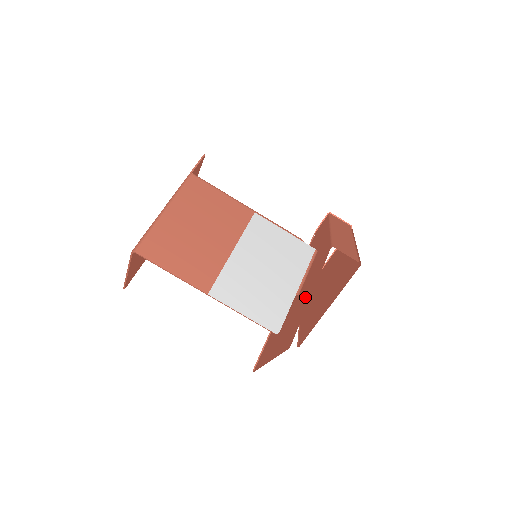
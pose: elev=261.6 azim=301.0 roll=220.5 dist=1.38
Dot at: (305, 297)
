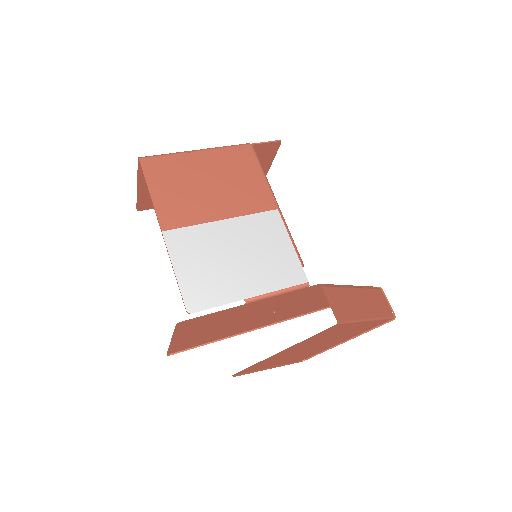
Dot at: (252, 309)
